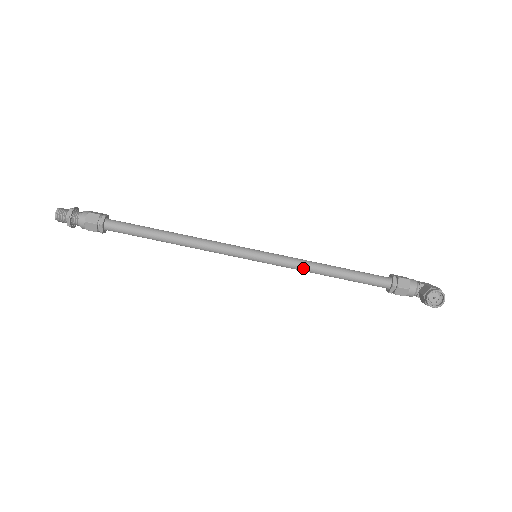
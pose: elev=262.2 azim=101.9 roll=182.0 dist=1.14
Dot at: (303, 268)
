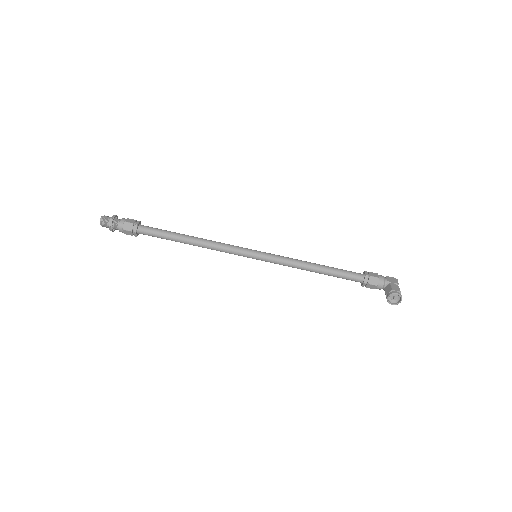
Dot at: (293, 266)
